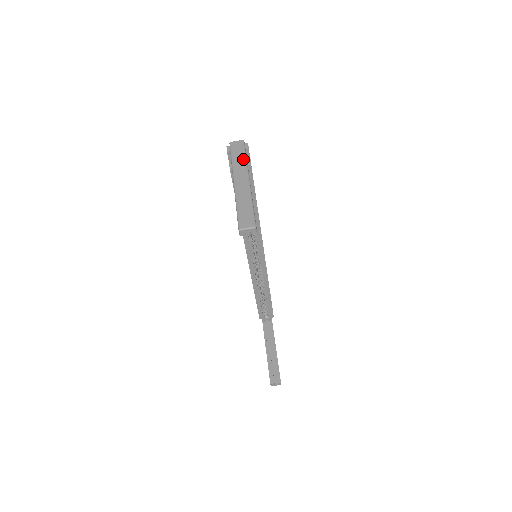
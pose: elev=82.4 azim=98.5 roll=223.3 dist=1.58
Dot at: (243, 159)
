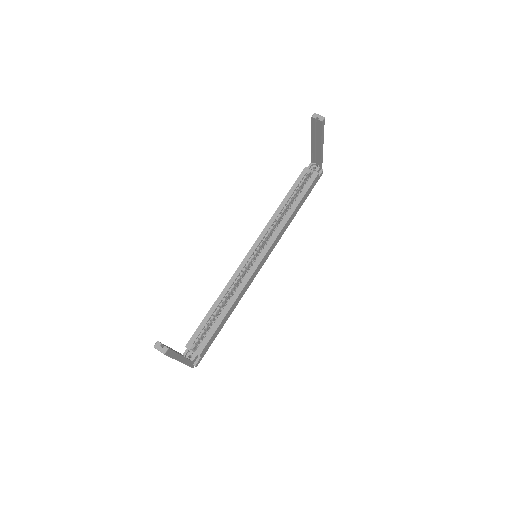
Dot at: occluded
